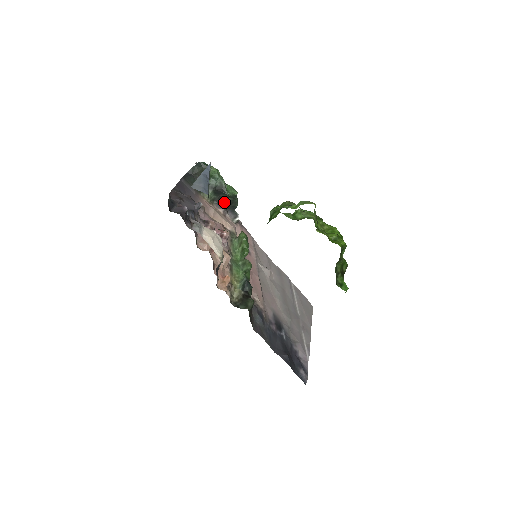
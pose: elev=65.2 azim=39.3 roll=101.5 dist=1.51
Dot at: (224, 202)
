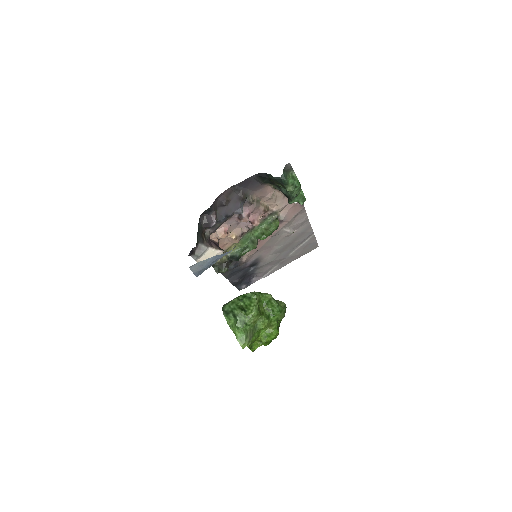
Dot at: occluded
